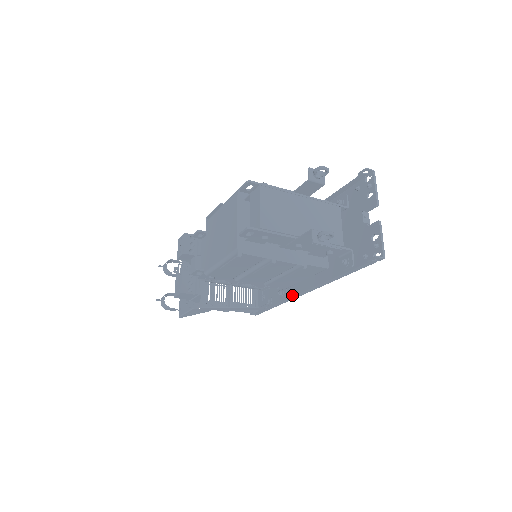
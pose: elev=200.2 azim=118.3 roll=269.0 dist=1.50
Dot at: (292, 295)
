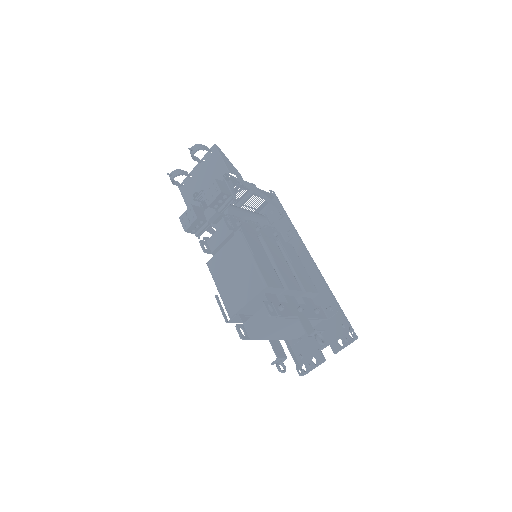
Dot at: occluded
